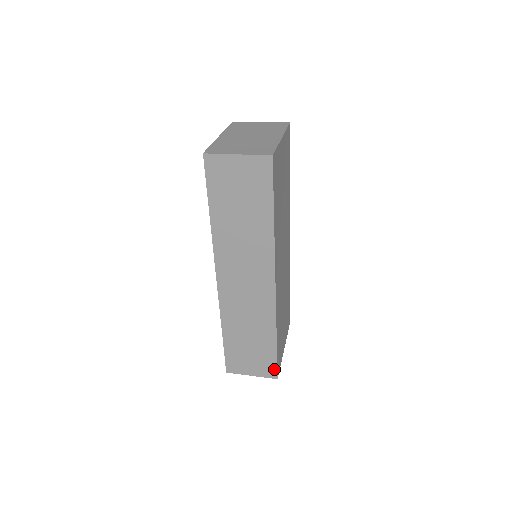
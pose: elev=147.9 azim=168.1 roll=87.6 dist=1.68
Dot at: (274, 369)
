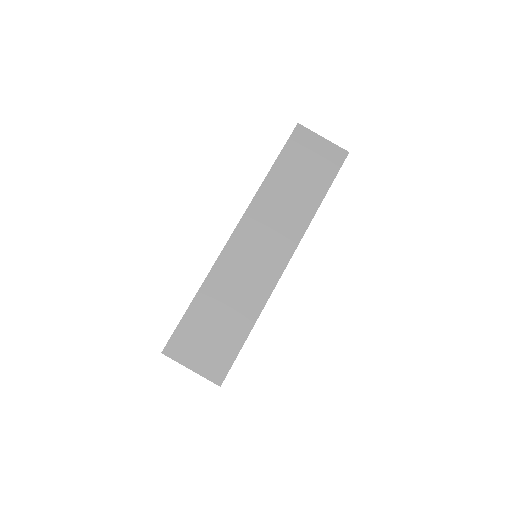
Dot at: (225, 369)
